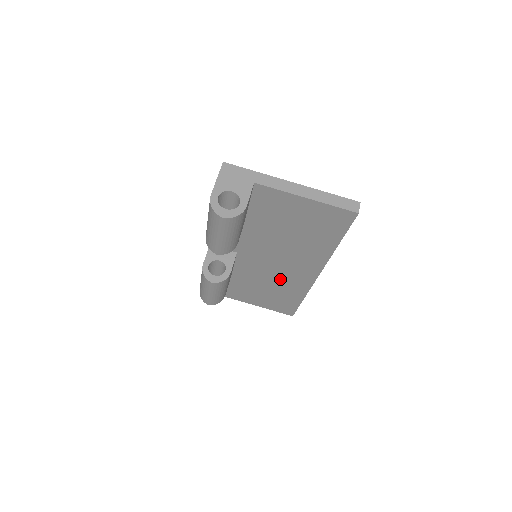
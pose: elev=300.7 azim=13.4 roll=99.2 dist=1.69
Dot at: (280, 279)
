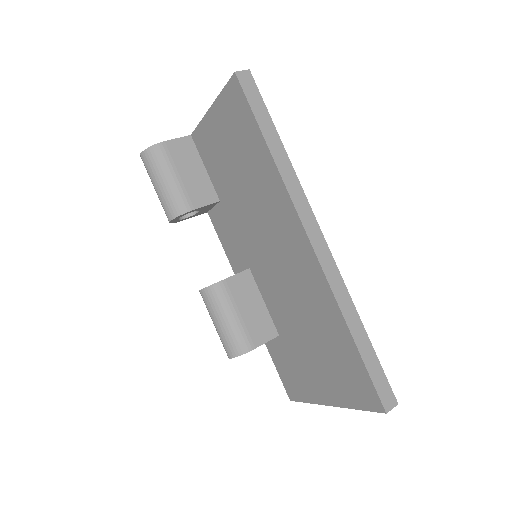
Dot at: (300, 293)
